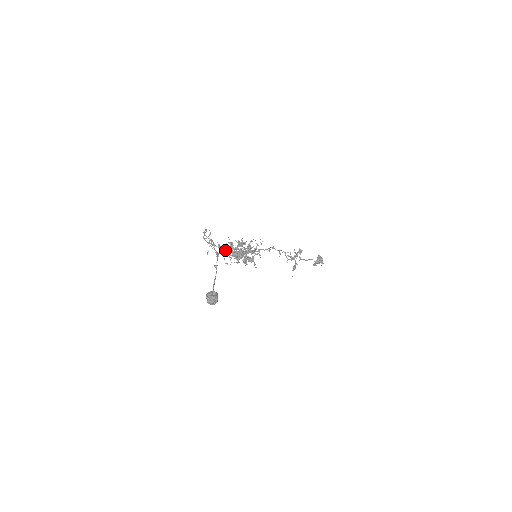
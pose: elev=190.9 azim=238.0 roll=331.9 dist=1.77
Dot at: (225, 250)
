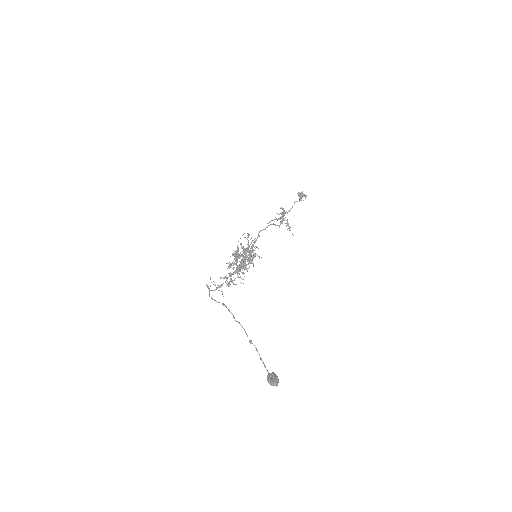
Dot at: (230, 274)
